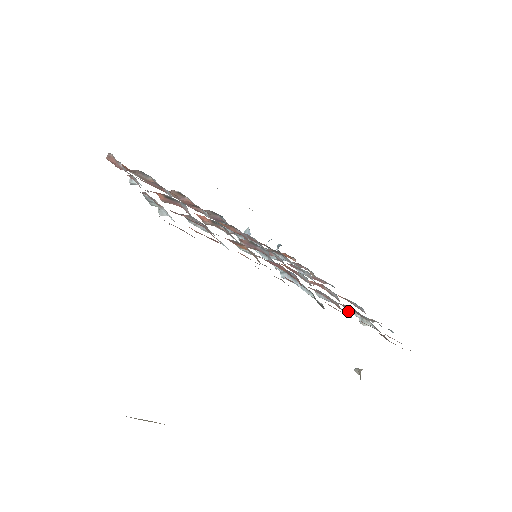
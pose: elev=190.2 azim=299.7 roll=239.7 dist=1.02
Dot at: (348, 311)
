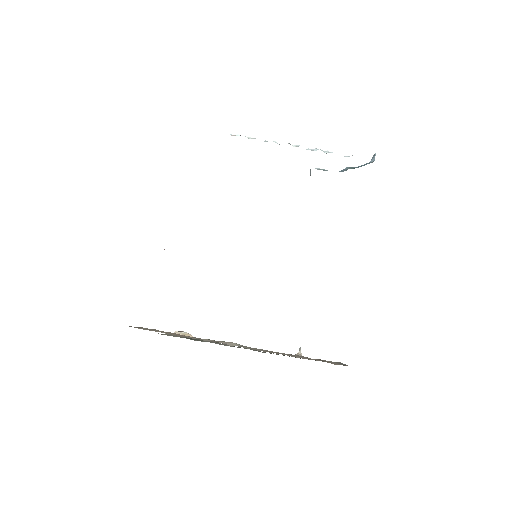
Dot at: occluded
